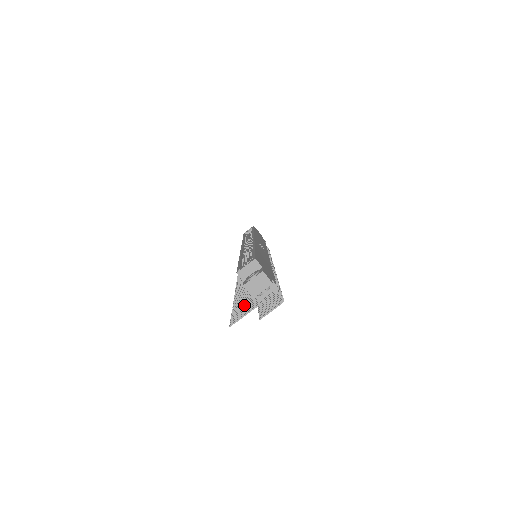
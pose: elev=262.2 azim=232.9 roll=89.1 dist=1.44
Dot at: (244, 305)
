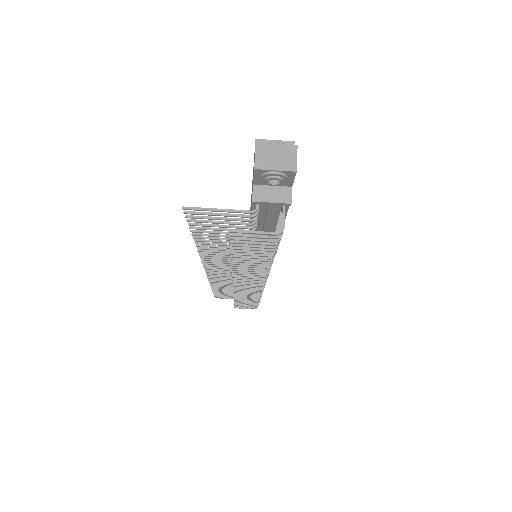
Dot at: occluded
